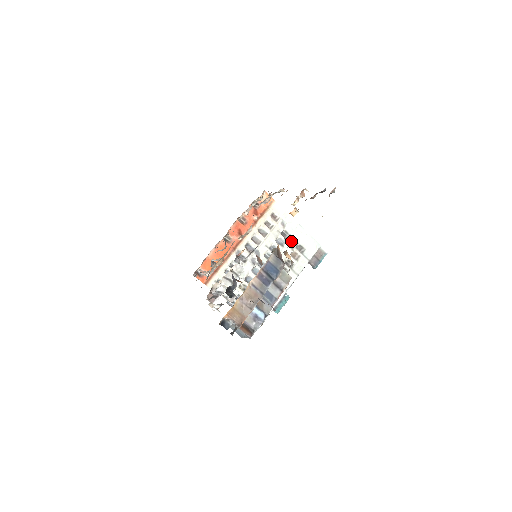
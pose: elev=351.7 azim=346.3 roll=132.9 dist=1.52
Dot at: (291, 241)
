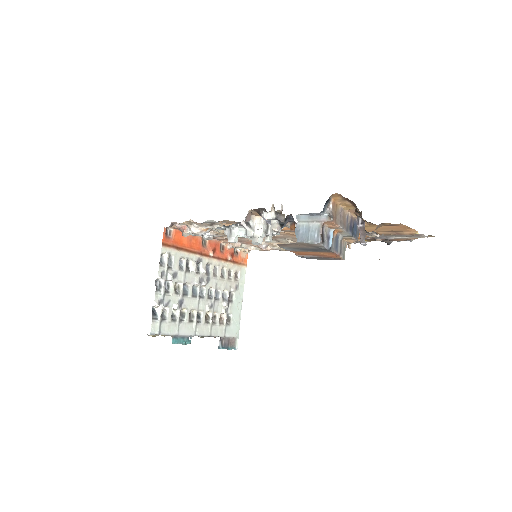
Dot at: (229, 306)
